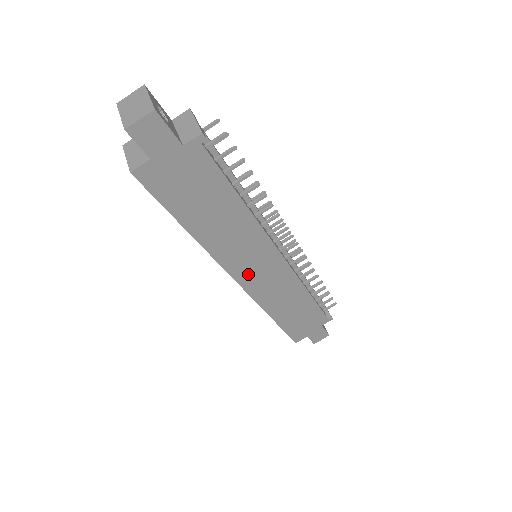
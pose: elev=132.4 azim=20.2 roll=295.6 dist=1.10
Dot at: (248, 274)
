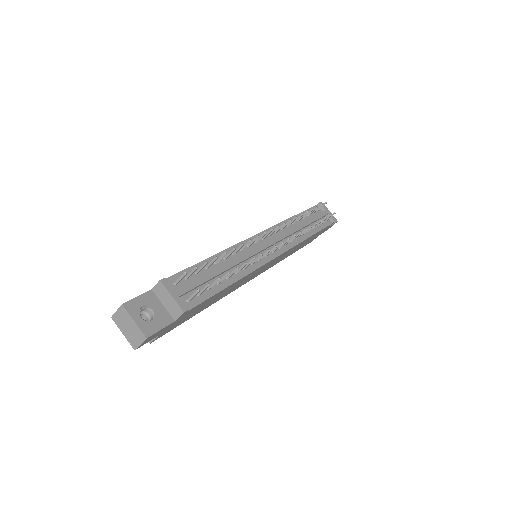
Dot at: (256, 275)
